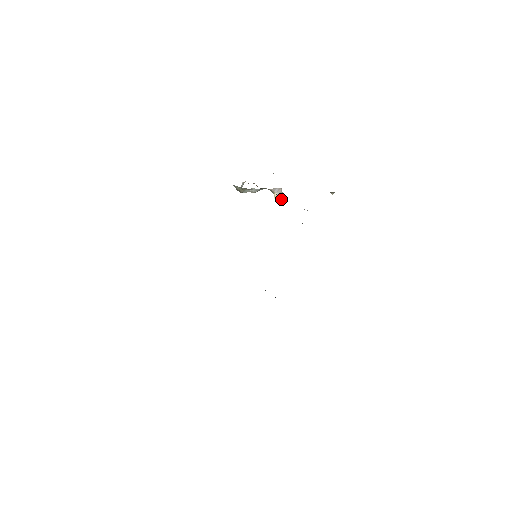
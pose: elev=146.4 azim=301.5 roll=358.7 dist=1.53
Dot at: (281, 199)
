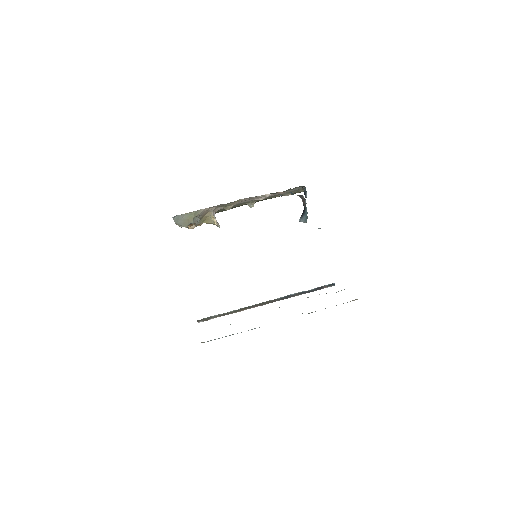
Dot at: (219, 225)
